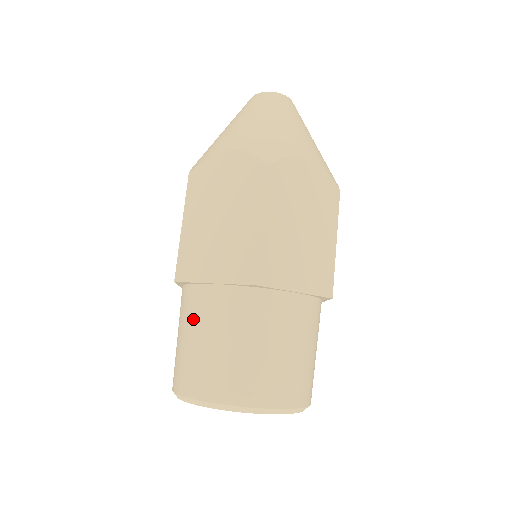
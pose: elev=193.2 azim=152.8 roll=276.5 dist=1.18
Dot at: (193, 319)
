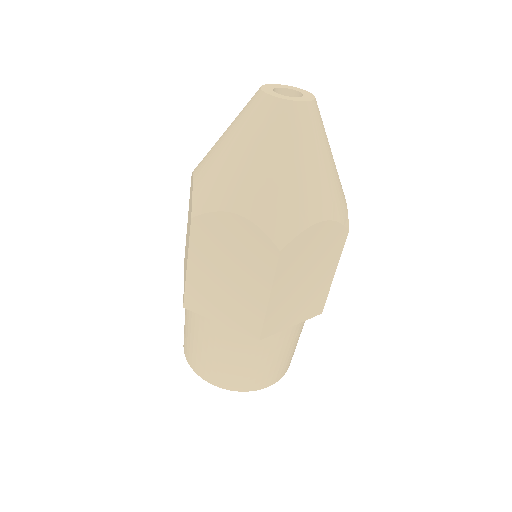
Dot at: occluded
